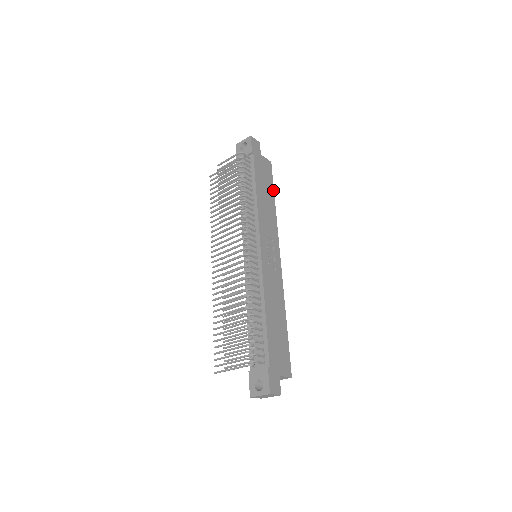
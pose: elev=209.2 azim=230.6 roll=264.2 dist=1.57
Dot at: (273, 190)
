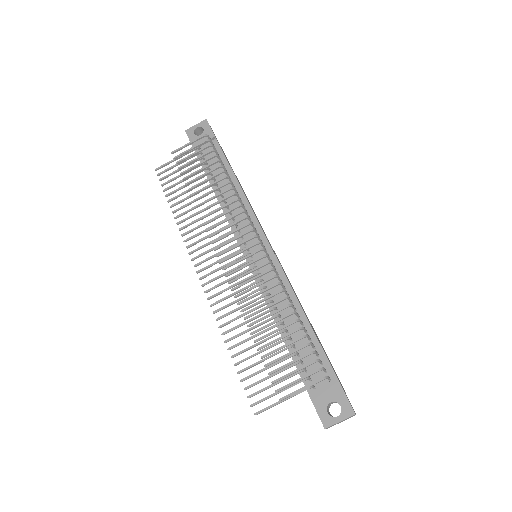
Dot at: occluded
